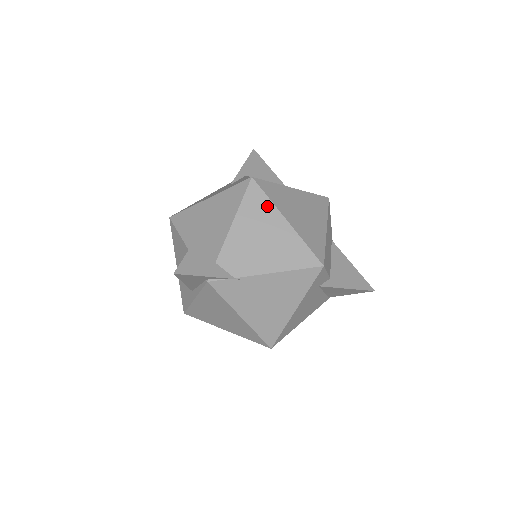
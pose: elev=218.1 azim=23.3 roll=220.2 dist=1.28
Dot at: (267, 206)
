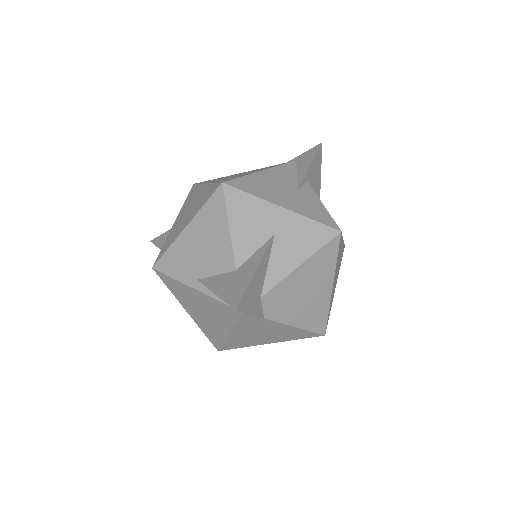
Dot at: (331, 266)
